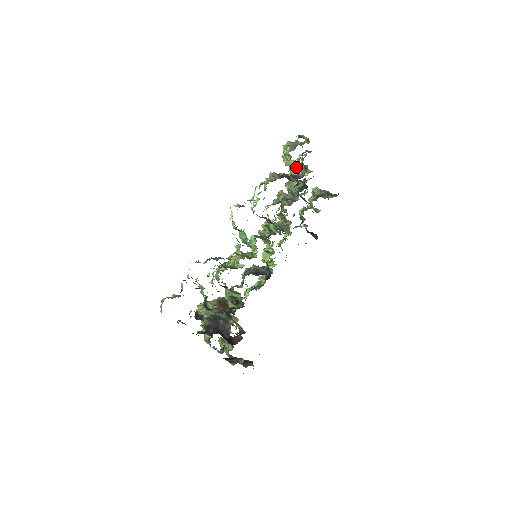
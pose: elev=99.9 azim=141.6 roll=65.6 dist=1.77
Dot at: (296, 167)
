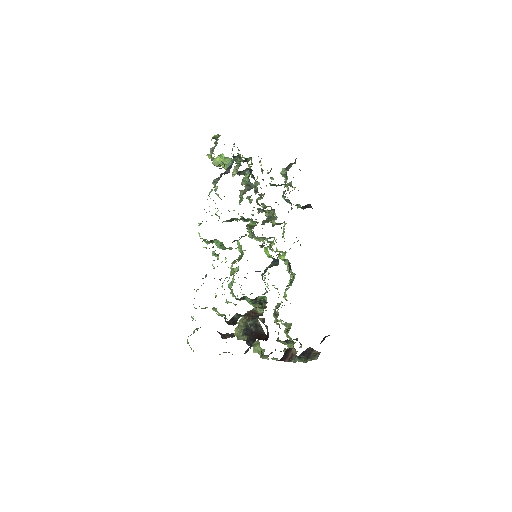
Dot at: (223, 161)
